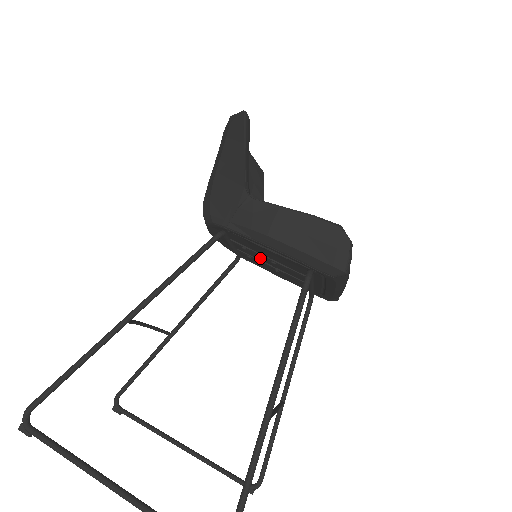
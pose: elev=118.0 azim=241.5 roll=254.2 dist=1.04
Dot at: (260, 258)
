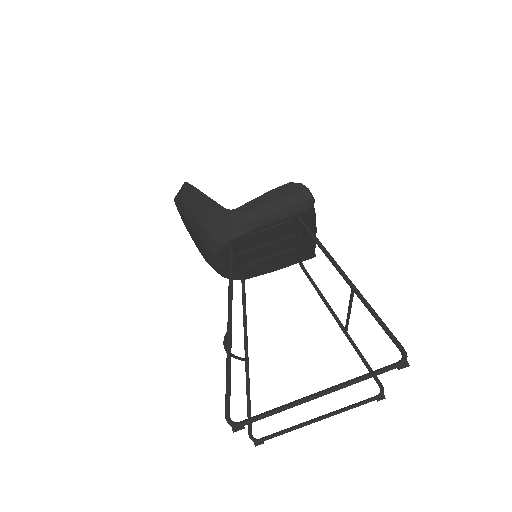
Dot at: (258, 258)
